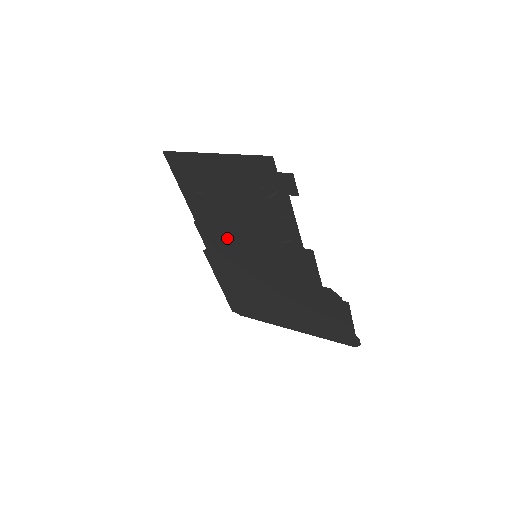
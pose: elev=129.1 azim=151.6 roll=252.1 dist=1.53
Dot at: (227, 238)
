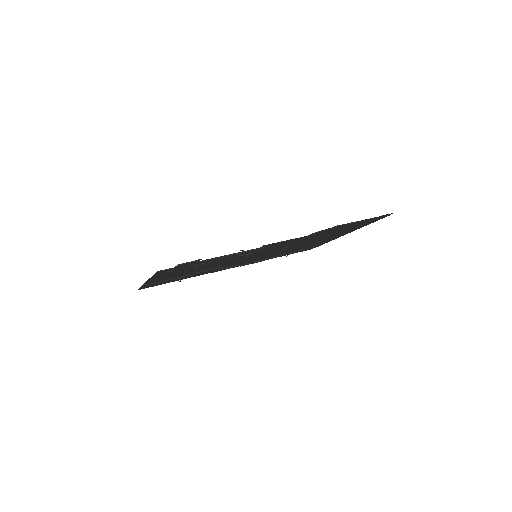
Dot at: occluded
